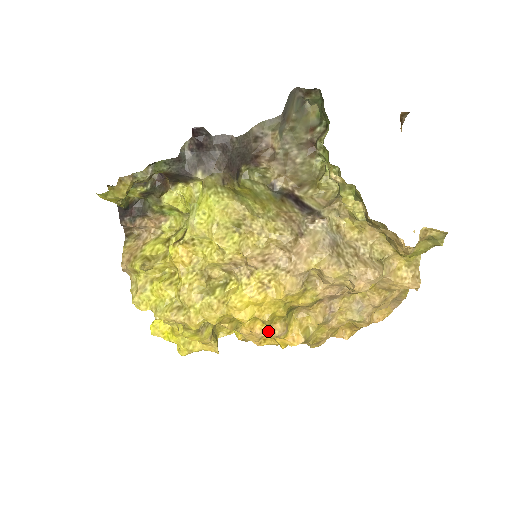
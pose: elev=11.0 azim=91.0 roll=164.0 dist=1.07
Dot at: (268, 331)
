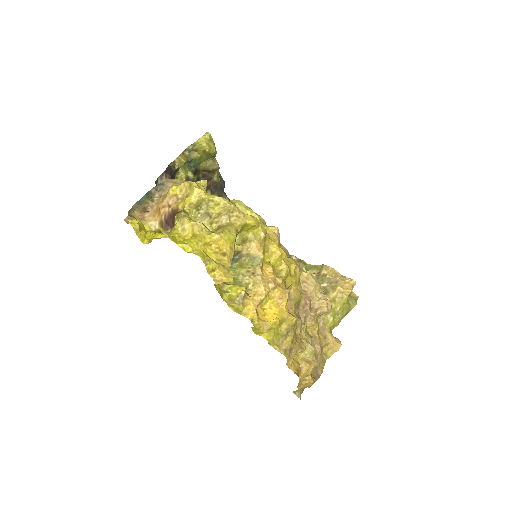
Dot at: (280, 286)
